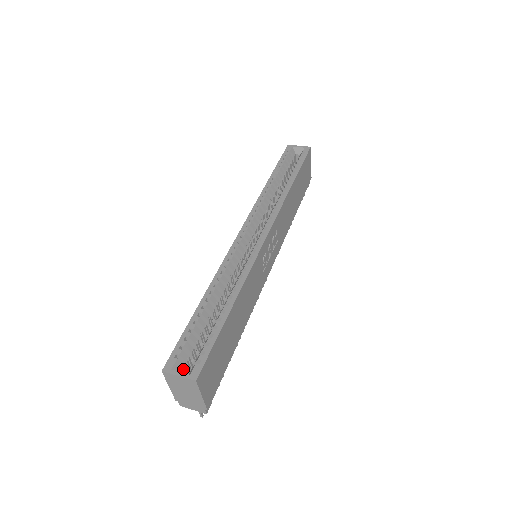
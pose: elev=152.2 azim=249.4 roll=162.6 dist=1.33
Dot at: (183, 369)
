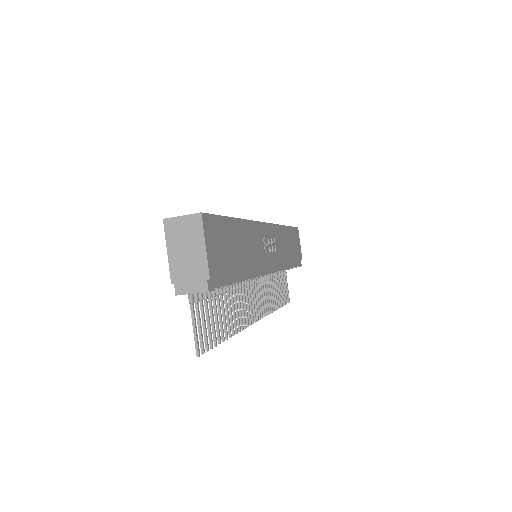
Dot at: occluded
